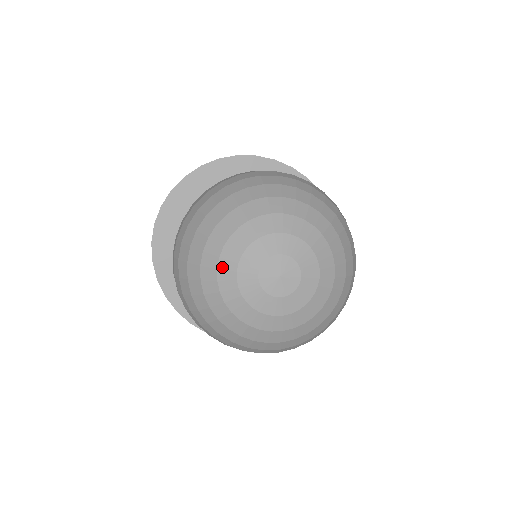
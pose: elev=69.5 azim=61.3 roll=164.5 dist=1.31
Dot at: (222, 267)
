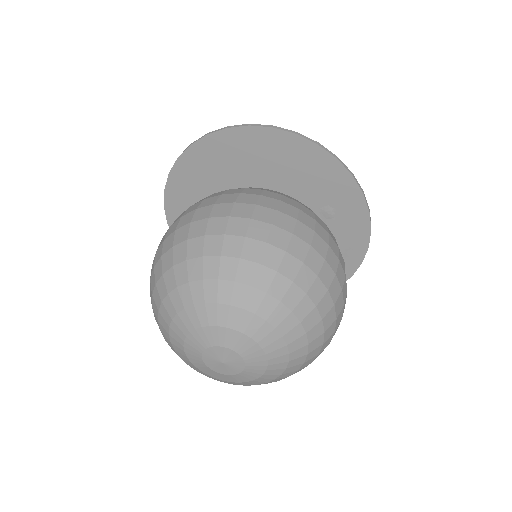
Dot at: (176, 322)
